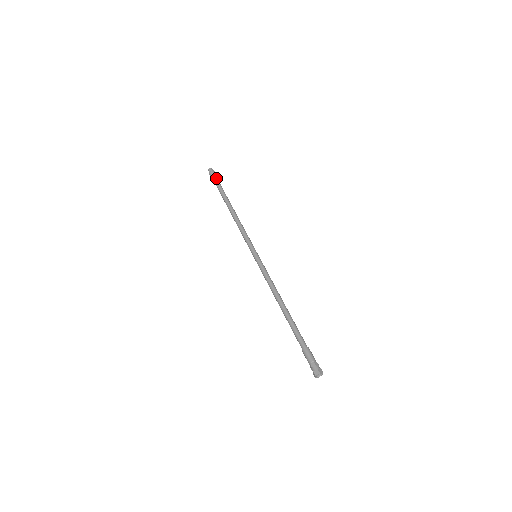
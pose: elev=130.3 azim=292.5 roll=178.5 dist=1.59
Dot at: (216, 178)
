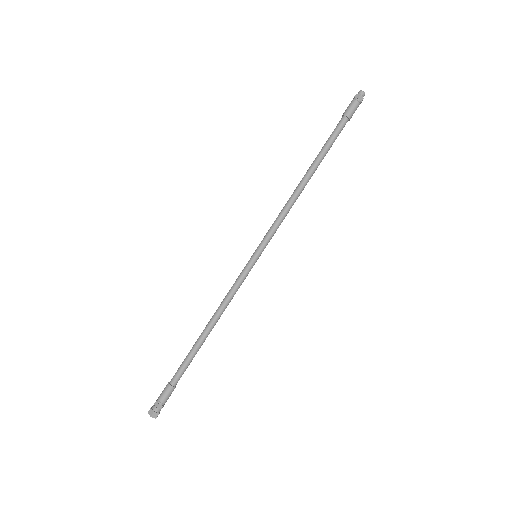
Dot at: (348, 115)
